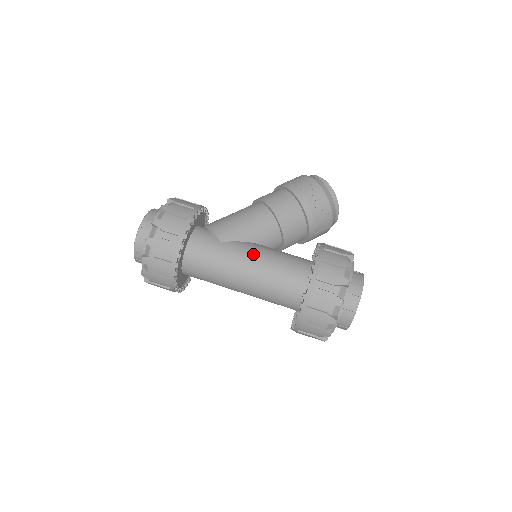
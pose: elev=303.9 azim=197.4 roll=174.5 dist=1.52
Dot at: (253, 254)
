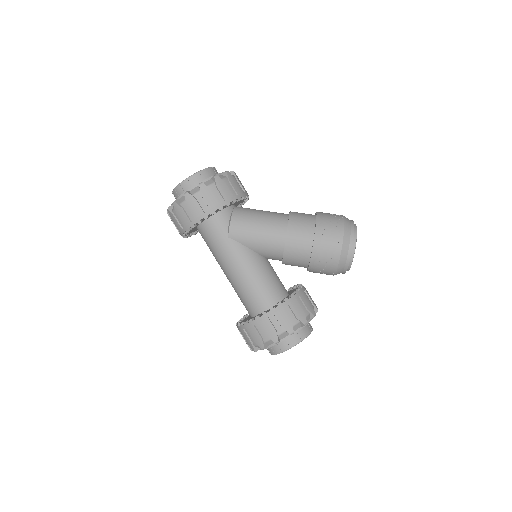
Dot at: (242, 264)
